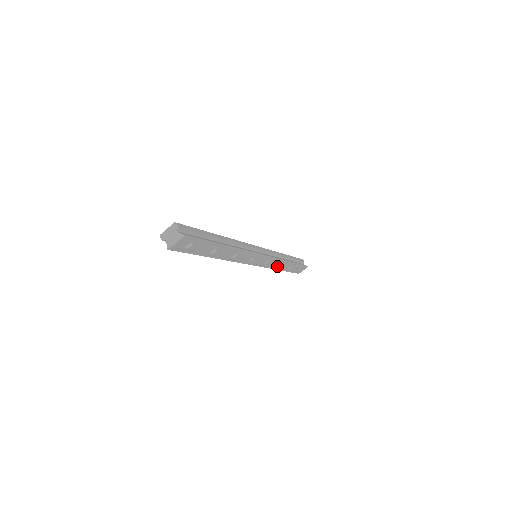
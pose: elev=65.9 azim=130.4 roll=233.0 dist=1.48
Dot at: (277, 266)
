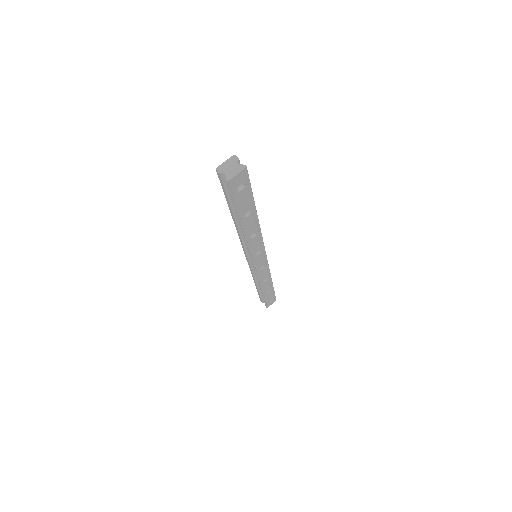
Dot at: (263, 282)
